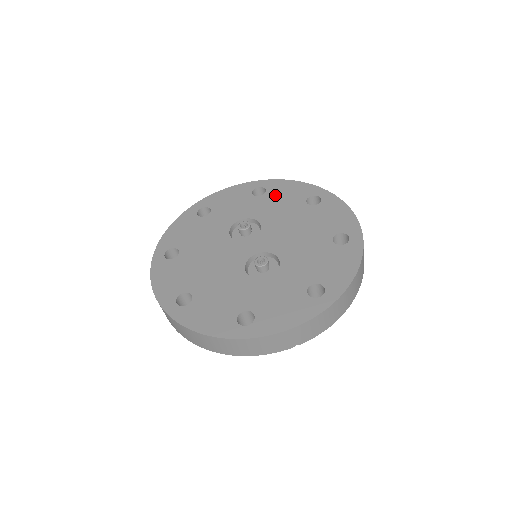
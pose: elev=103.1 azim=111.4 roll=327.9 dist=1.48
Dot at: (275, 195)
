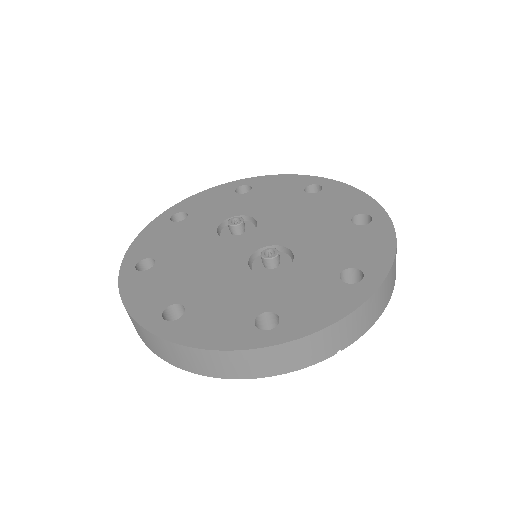
Dot at: (264, 190)
